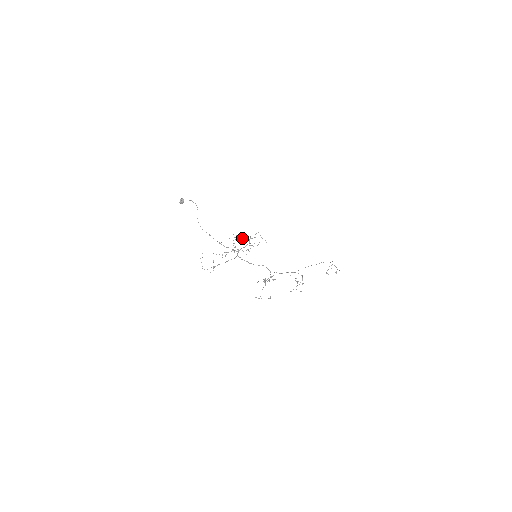
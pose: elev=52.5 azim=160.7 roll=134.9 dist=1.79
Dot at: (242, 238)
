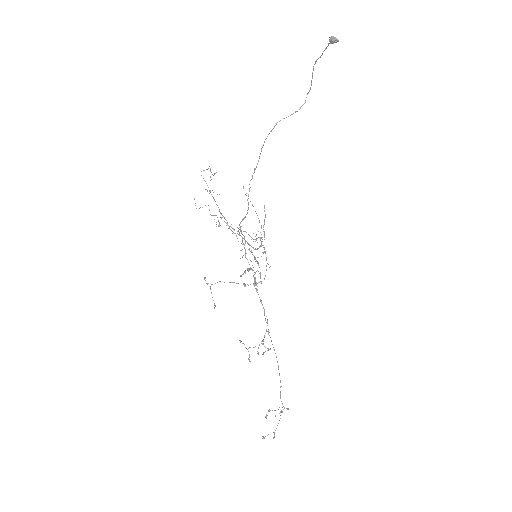
Dot at: occluded
